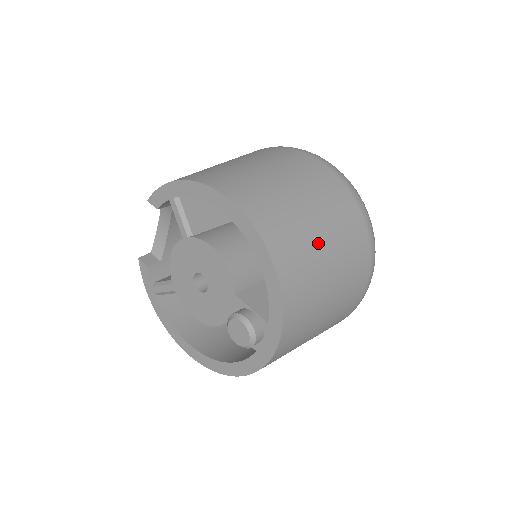
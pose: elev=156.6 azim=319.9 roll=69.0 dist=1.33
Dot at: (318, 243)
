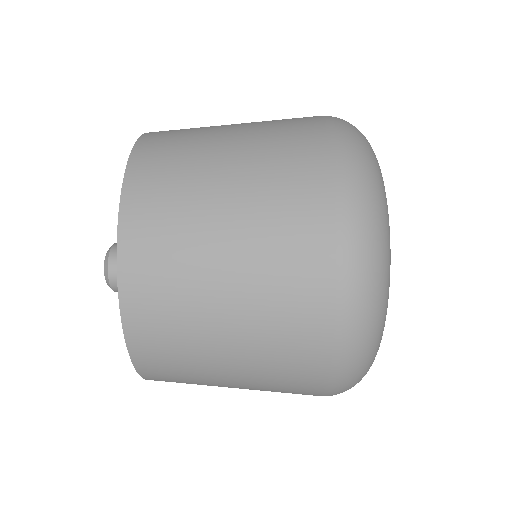
Dot at: (215, 152)
